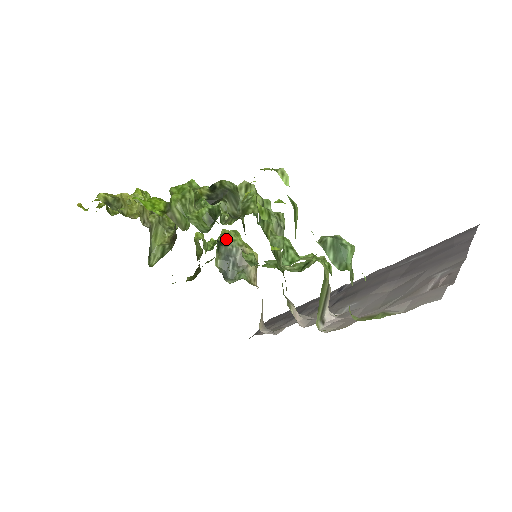
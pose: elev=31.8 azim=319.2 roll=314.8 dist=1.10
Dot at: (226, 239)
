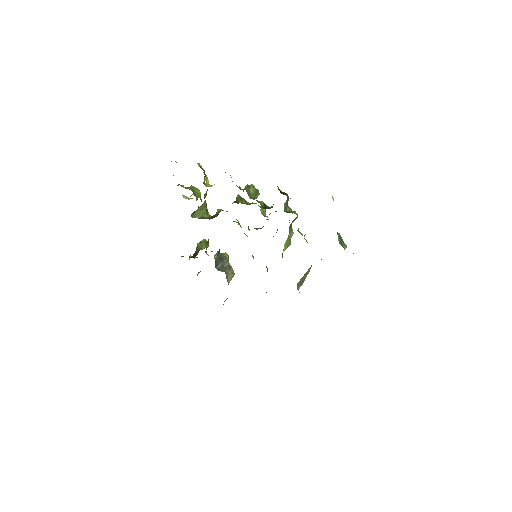
Dot at: occluded
